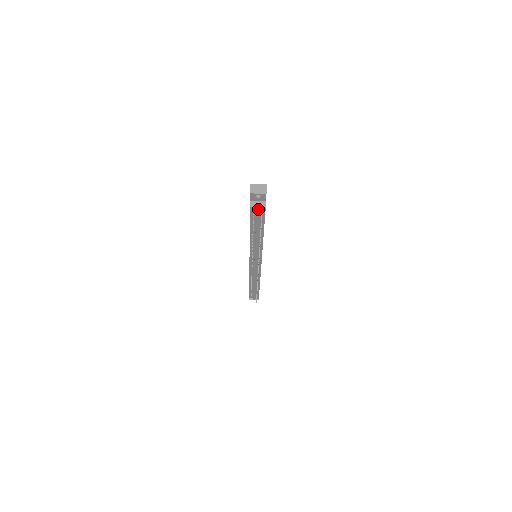
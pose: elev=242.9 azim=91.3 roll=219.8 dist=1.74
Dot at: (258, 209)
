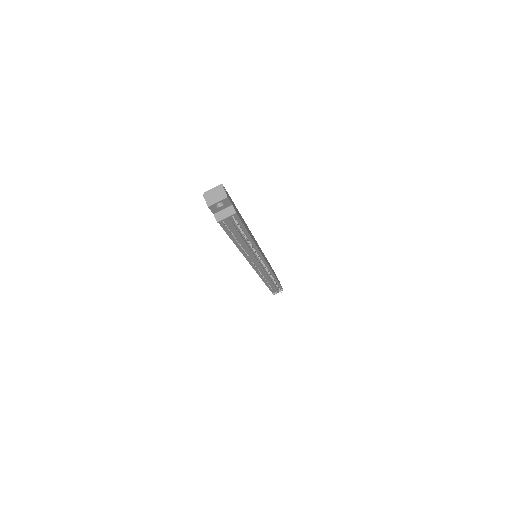
Dot at: (228, 219)
